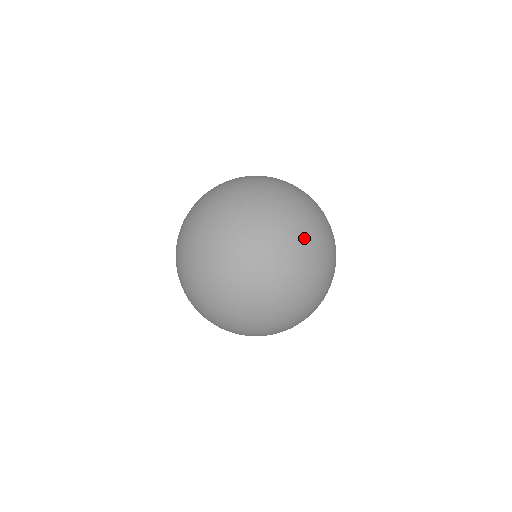
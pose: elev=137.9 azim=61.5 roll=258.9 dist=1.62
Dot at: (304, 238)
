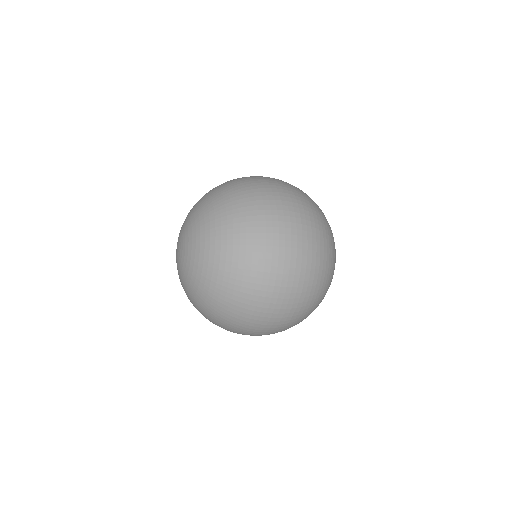
Dot at: (259, 229)
